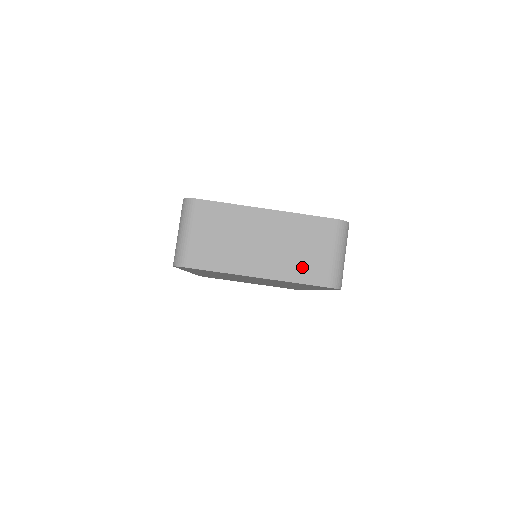
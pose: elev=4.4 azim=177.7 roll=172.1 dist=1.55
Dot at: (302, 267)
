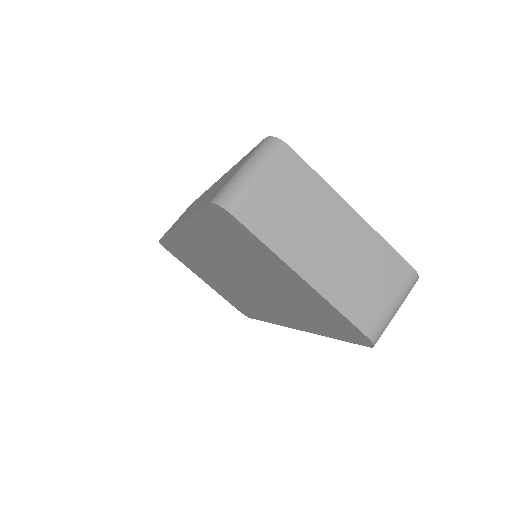
Dot at: (354, 297)
